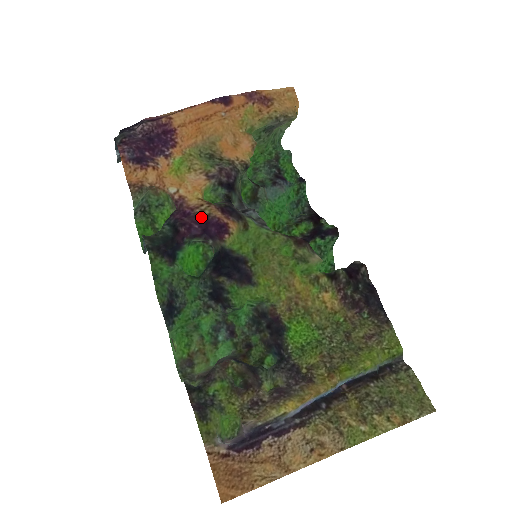
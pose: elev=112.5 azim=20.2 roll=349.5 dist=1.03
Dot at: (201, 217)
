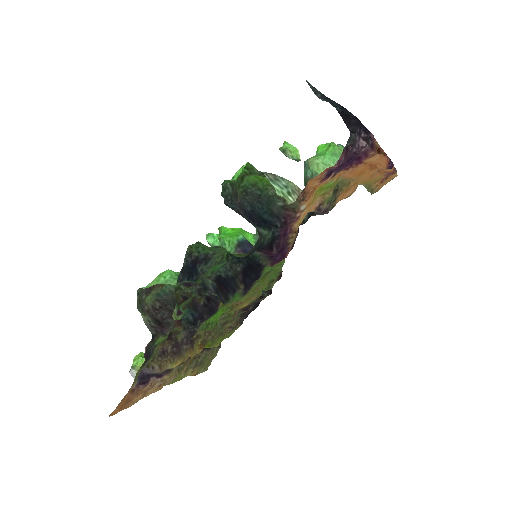
Dot at: (286, 242)
